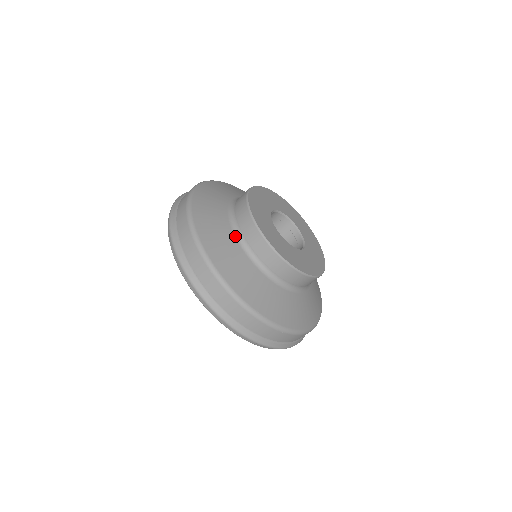
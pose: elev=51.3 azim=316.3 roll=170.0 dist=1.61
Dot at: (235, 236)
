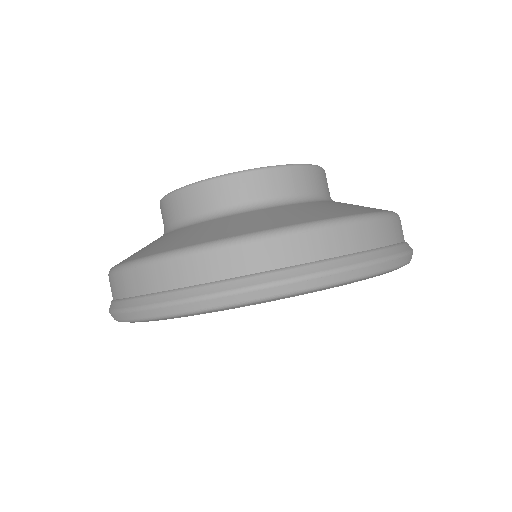
Dot at: (247, 212)
